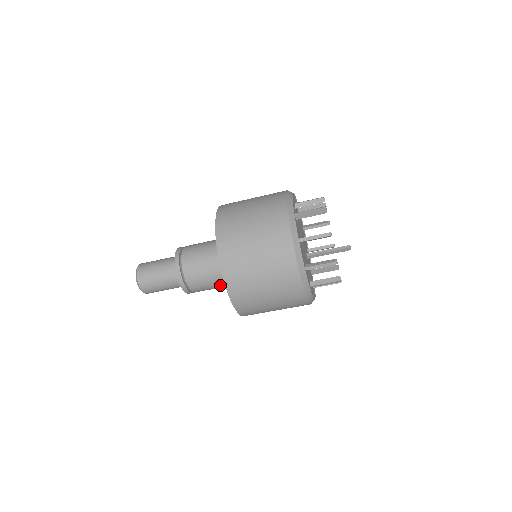
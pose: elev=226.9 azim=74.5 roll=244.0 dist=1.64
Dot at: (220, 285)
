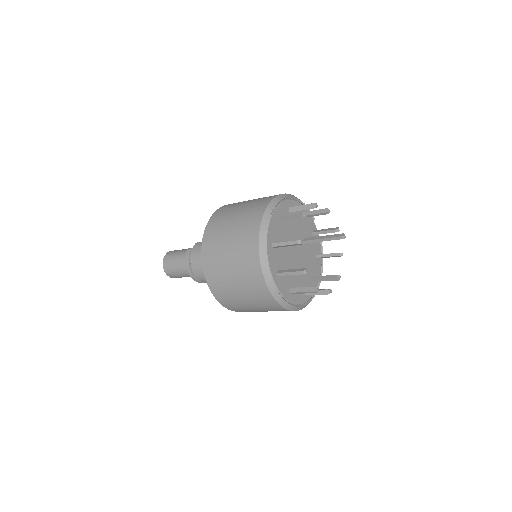
Dot at: occluded
